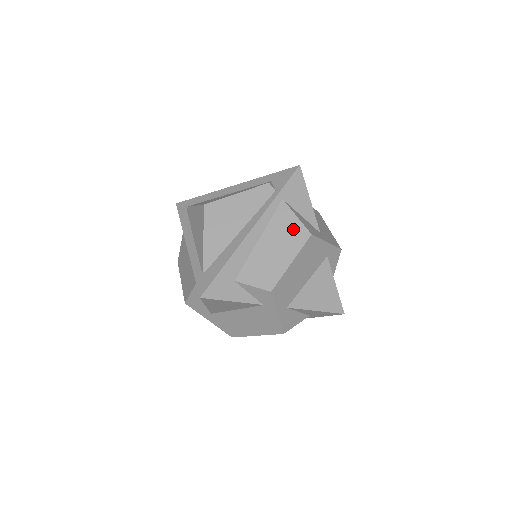
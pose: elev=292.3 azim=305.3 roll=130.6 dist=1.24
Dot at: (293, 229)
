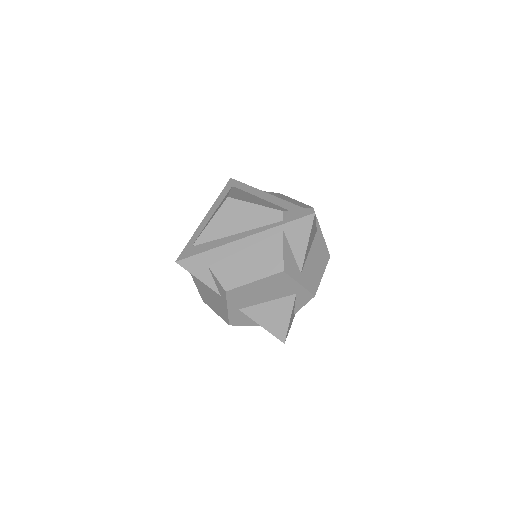
Dot at: (274, 258)
